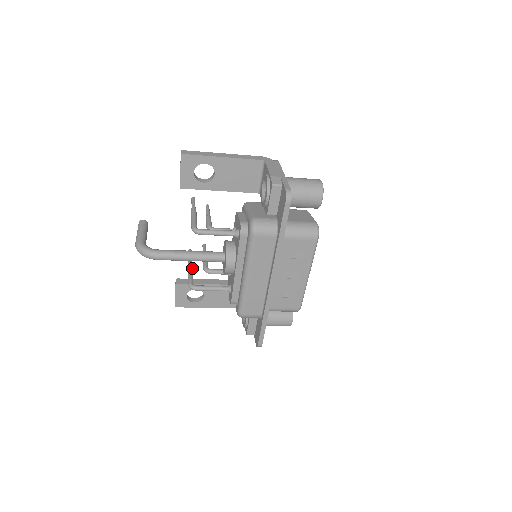
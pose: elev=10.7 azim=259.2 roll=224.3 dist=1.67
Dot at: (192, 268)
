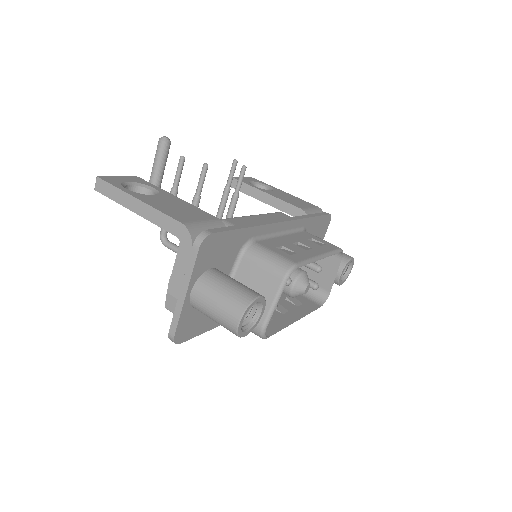
Dot at: (224, 201)
